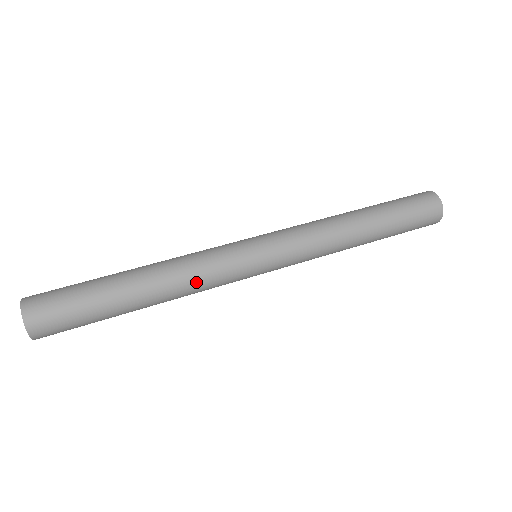
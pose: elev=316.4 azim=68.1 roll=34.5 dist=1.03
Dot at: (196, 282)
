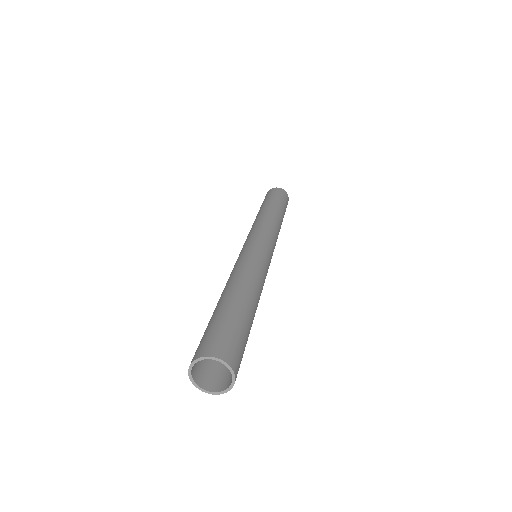
Dot at: (254, 270)
